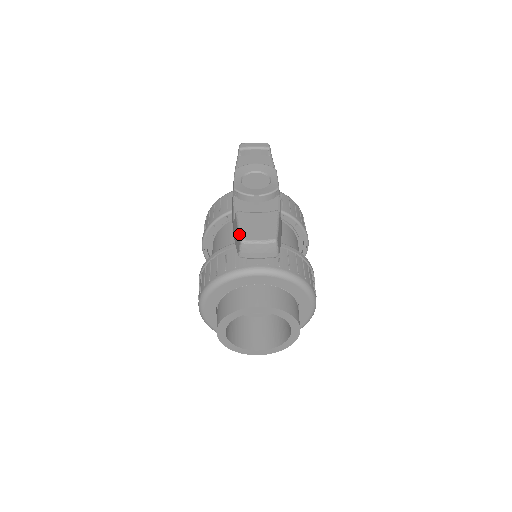
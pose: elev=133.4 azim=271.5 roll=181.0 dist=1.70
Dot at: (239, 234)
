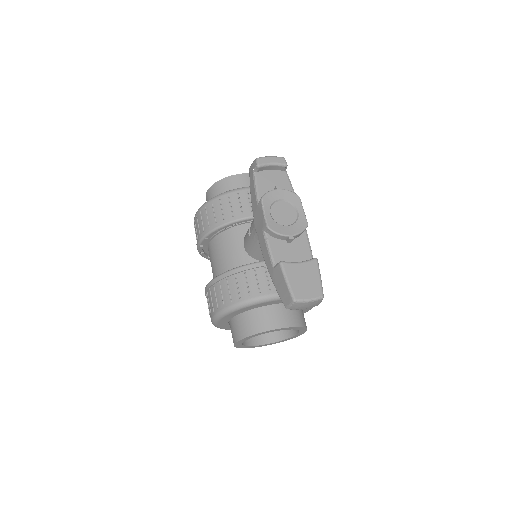
Dot at: (290, 292)
